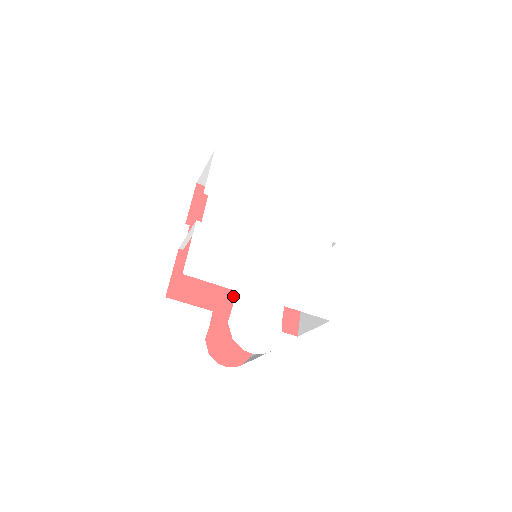
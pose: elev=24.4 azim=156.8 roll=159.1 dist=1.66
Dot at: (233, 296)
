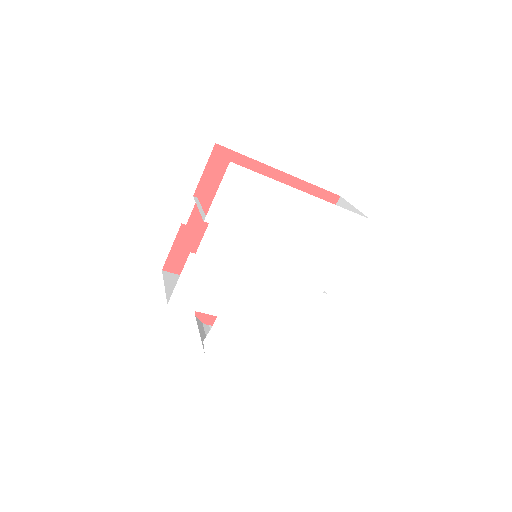
Dot at: occluded
